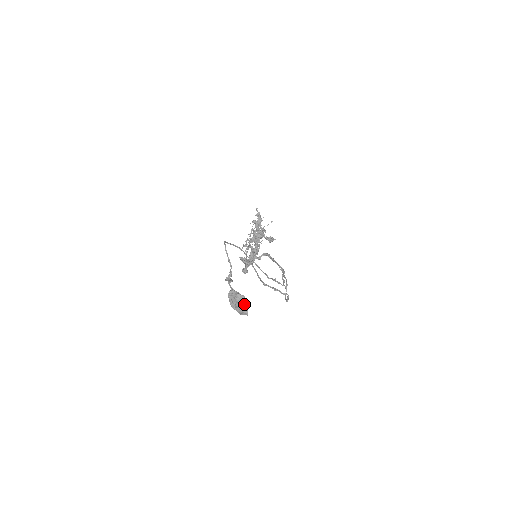
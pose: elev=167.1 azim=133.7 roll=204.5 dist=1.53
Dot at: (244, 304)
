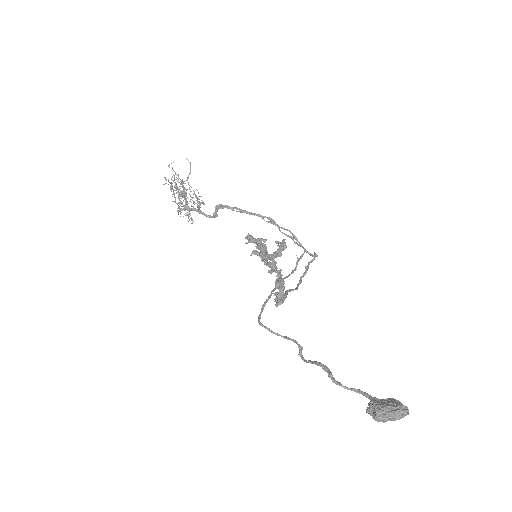
Dot at: (404, 413)
